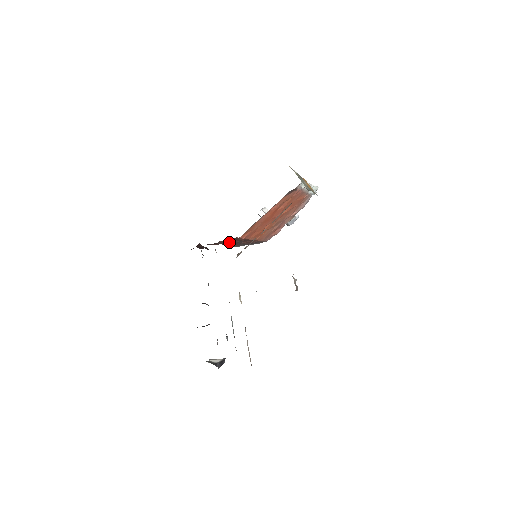
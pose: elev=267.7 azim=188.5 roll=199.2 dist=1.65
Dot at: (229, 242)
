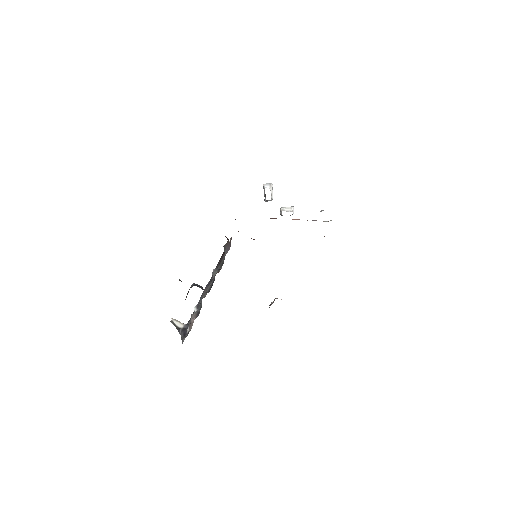
Dot at: occluded
